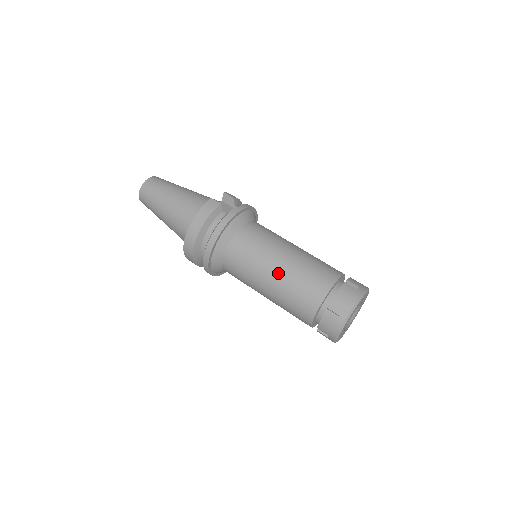
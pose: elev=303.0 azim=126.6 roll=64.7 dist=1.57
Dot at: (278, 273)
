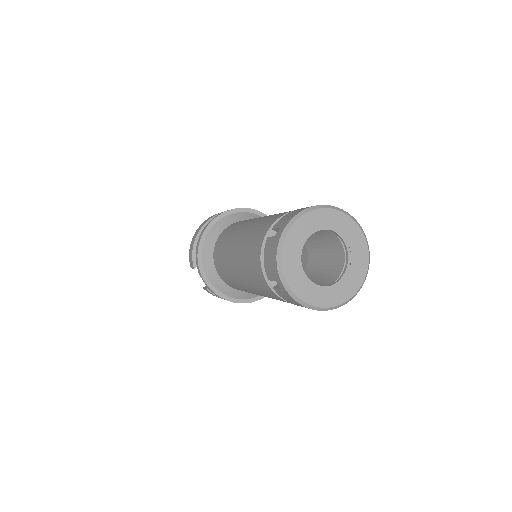
Dot at: occluded
